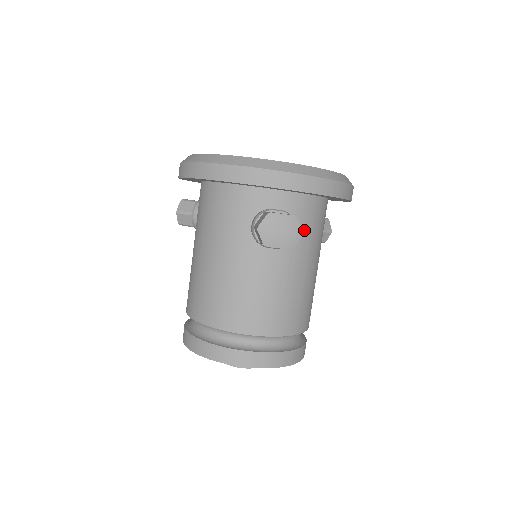
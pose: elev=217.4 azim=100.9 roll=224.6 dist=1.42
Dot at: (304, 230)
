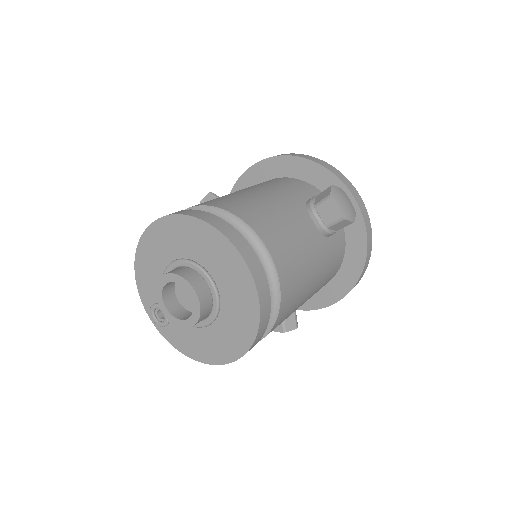
Dot at: (332, 247)
